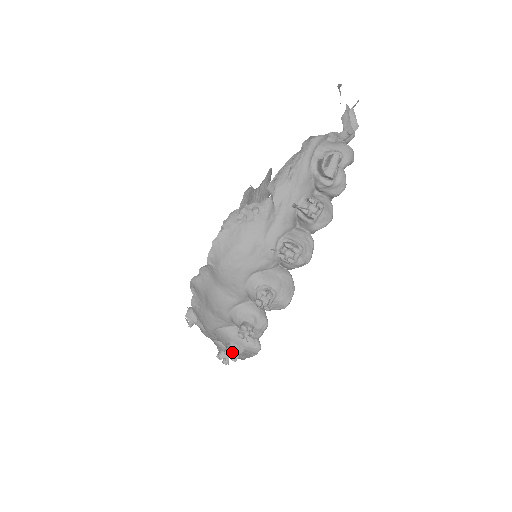
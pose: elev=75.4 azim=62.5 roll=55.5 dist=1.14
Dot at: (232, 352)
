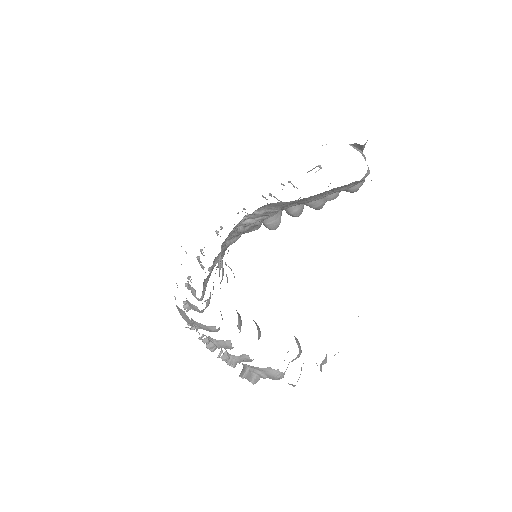
Dot at: (187, 287)
